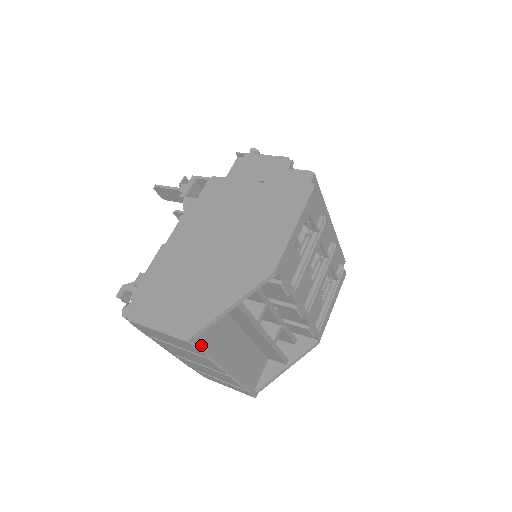
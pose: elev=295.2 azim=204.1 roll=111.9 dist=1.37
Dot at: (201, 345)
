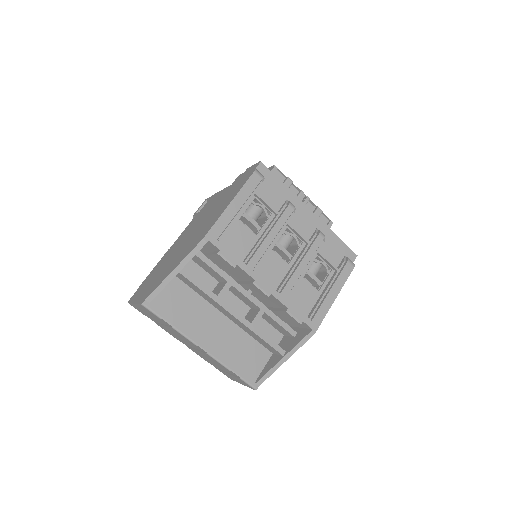
Dot at: (158, 311)
